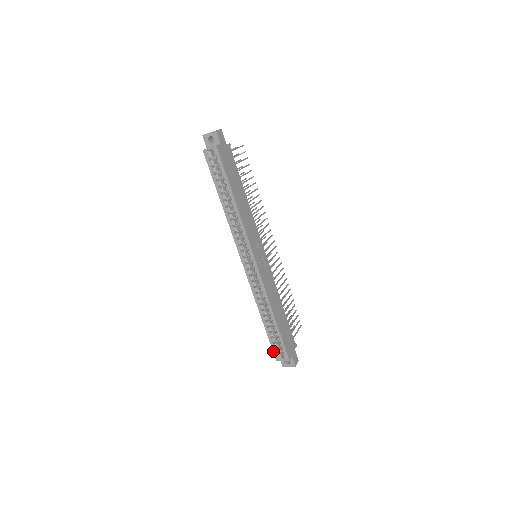
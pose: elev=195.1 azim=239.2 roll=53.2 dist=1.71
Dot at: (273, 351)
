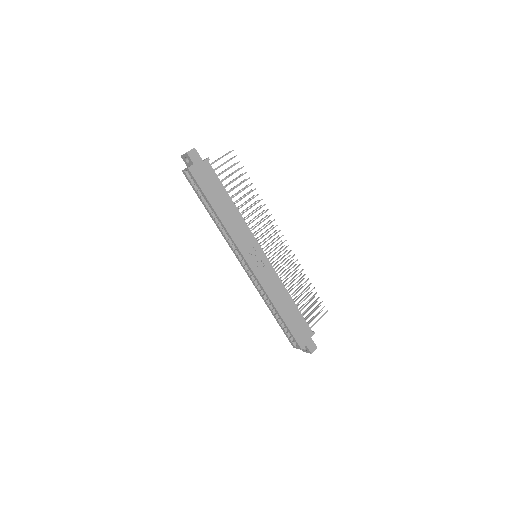
Dot at: (288, 339)
